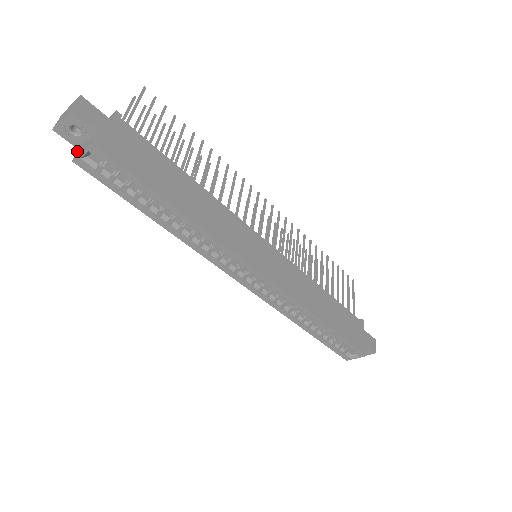
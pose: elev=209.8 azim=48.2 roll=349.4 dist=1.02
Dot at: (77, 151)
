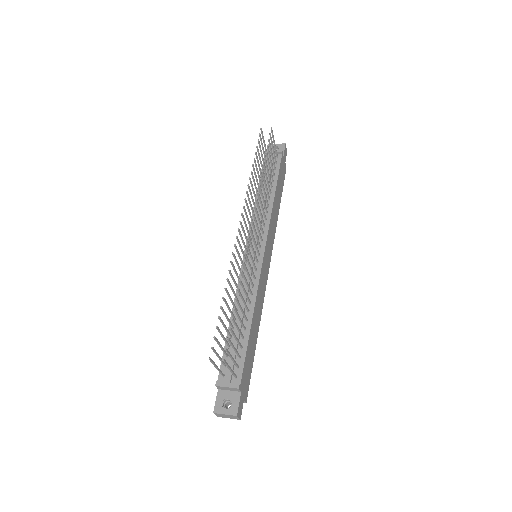
Dot at: occluded
